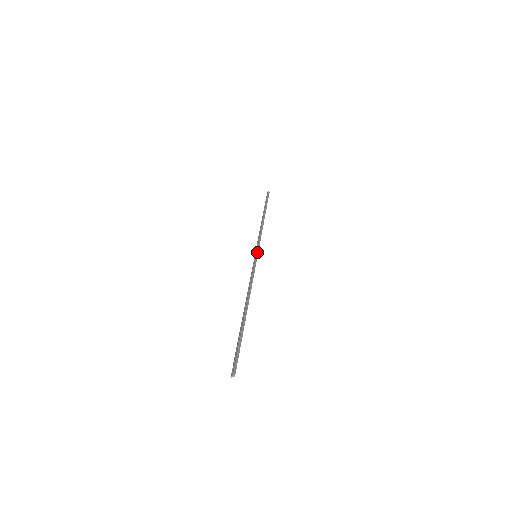
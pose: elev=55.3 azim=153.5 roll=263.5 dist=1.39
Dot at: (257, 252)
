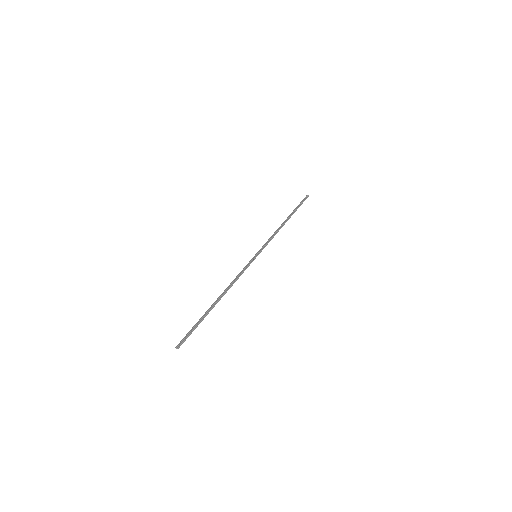
Dot at: (259, 253)
